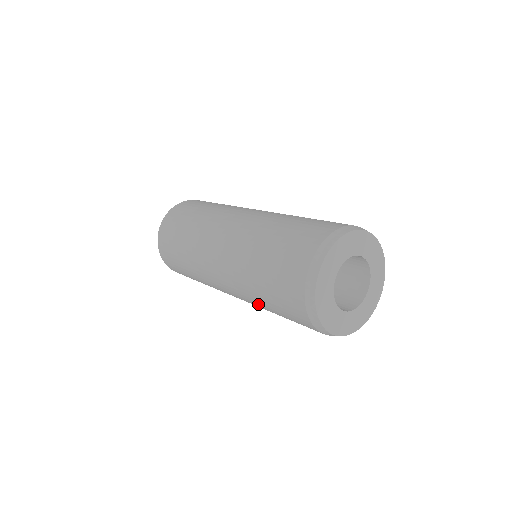
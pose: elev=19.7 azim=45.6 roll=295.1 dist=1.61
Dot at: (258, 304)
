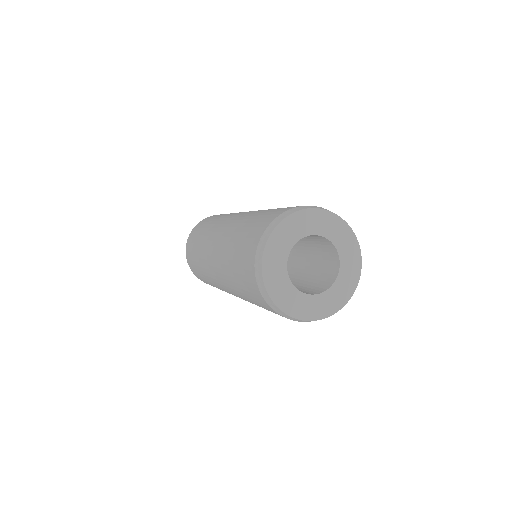
Dot at: (227, 266)
